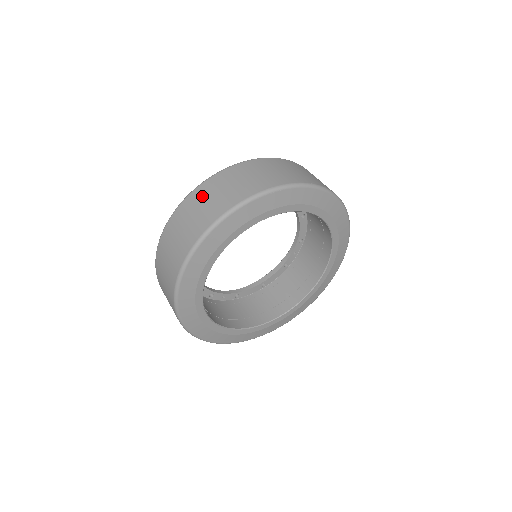
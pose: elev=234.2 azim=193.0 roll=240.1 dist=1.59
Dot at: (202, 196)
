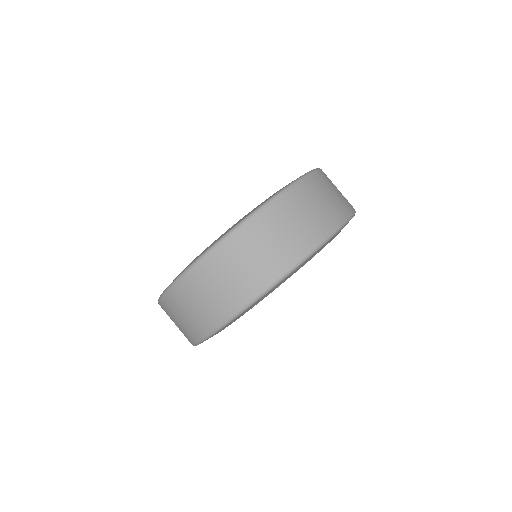
Dot at: (269, 227)
